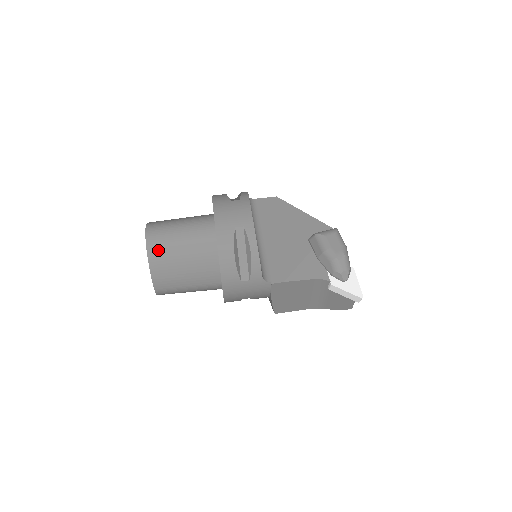
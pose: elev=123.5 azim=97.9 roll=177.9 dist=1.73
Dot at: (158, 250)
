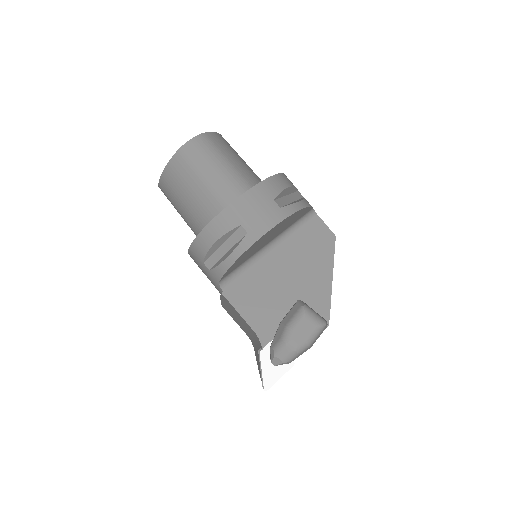
Dot at: (182, 164)
